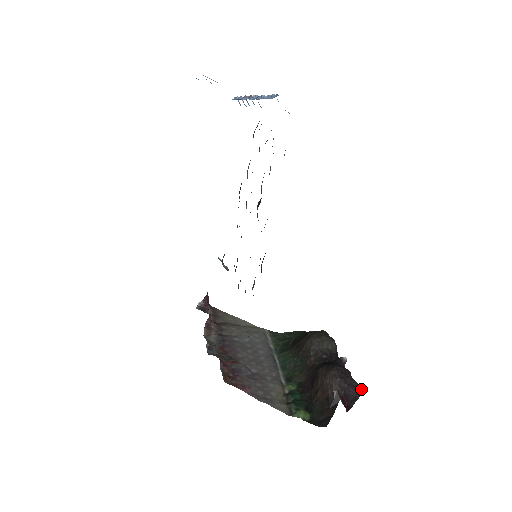
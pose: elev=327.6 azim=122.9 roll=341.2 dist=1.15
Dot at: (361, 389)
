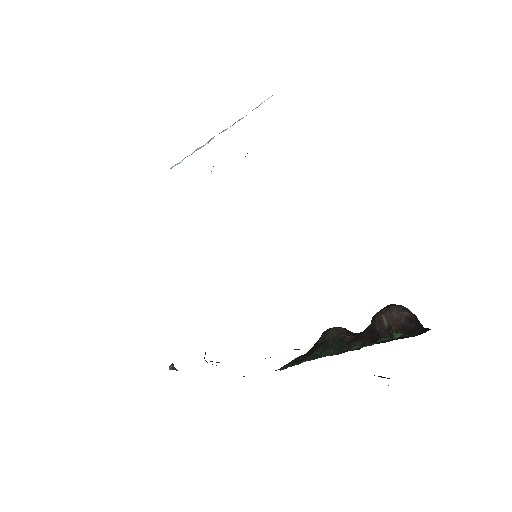
Dot at: occluded
